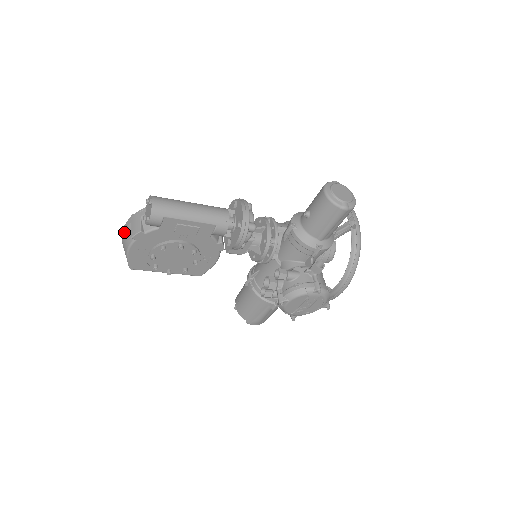
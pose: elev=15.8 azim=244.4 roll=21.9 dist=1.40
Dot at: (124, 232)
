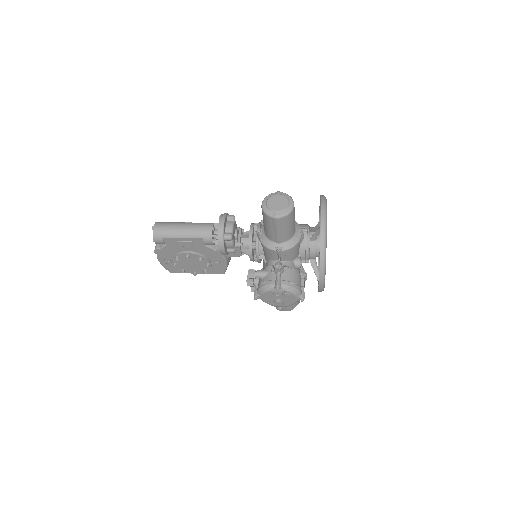
Dot at: occluded
